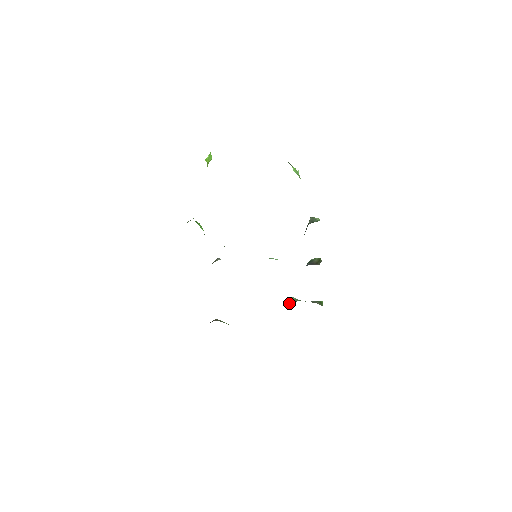
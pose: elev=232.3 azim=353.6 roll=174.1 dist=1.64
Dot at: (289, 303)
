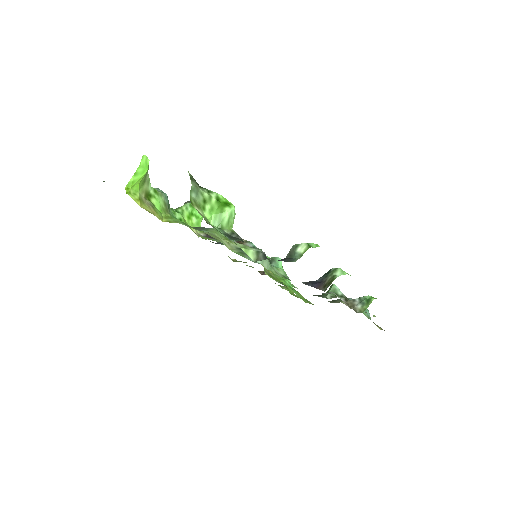
Dot at: (327, 292)
